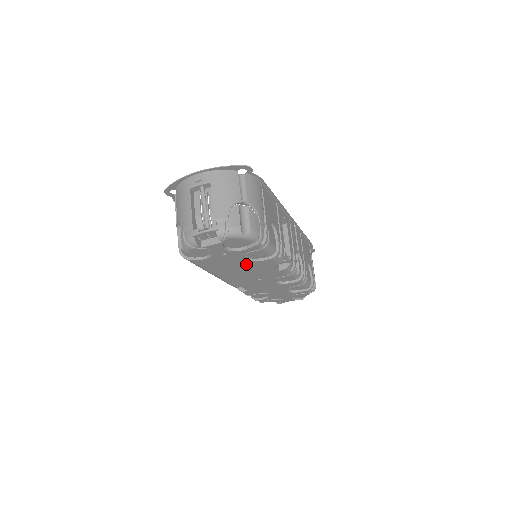
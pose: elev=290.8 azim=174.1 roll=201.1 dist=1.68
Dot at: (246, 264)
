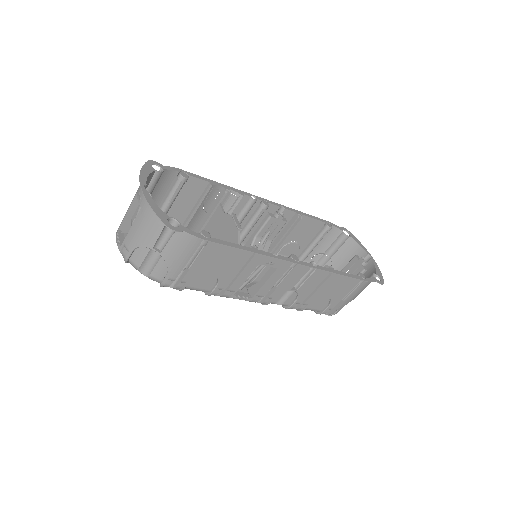
Dot at: occluded
